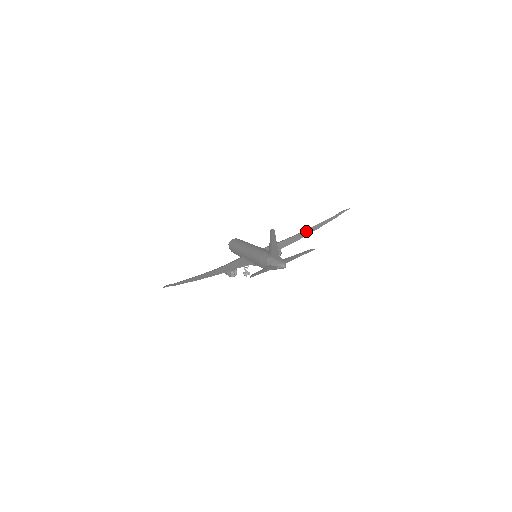
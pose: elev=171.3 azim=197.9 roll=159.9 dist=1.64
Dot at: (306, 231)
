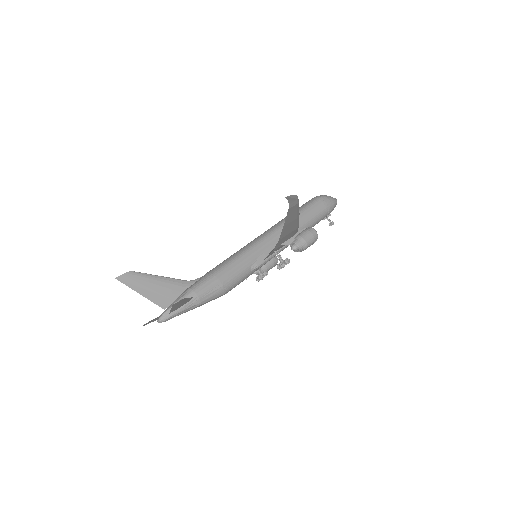
Dot at: occluded
